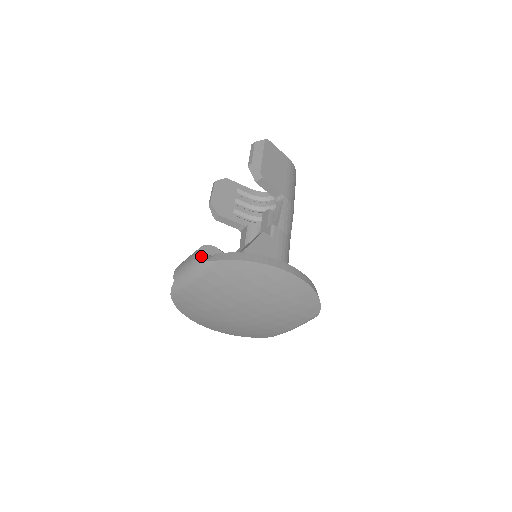
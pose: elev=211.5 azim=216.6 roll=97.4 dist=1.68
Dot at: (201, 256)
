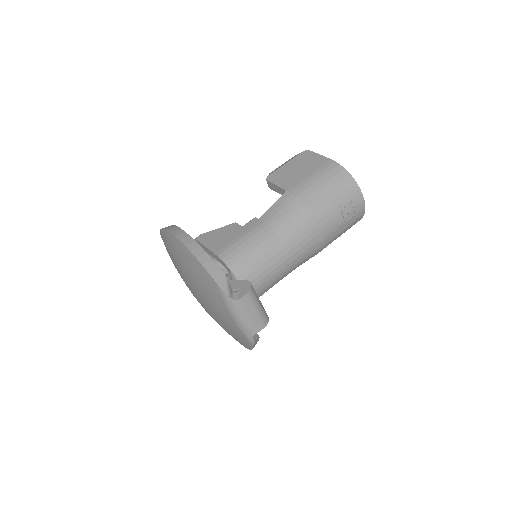
Dot at: occluded
